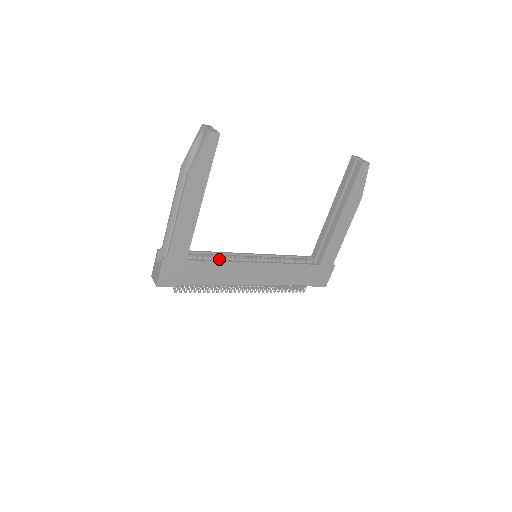
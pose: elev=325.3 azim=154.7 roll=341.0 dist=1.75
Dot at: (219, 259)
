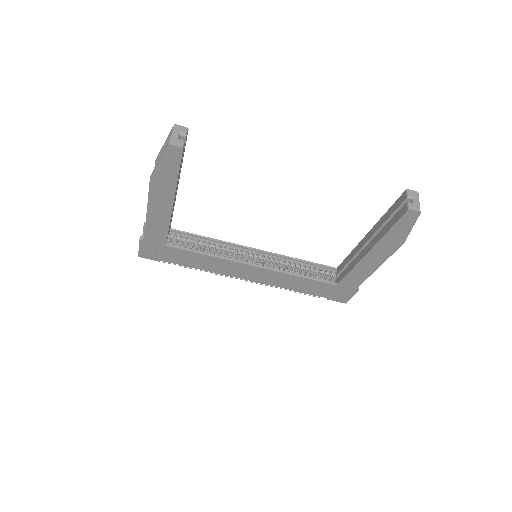
Dot at: (212, 247)
